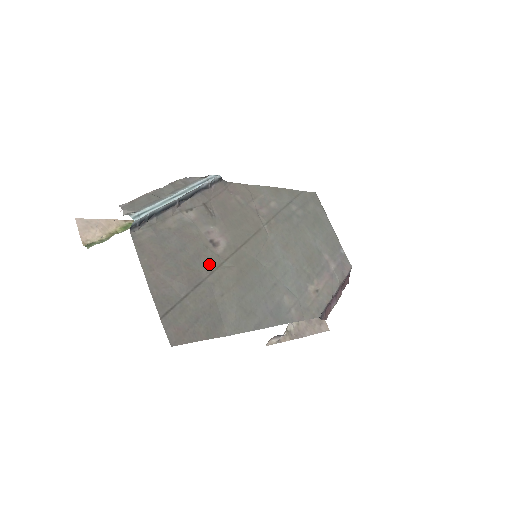
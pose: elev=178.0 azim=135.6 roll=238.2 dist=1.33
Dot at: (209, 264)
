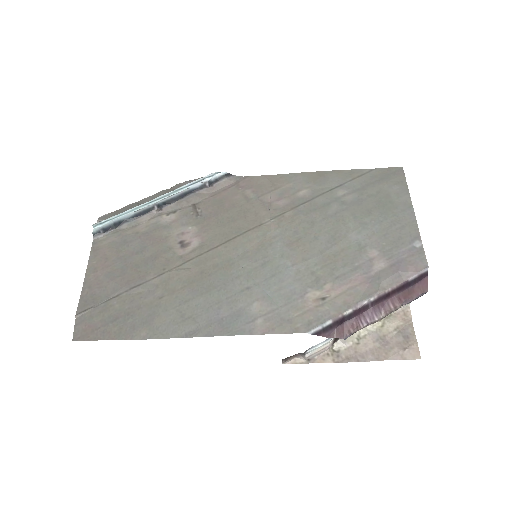
Dot at: (163, 266)
